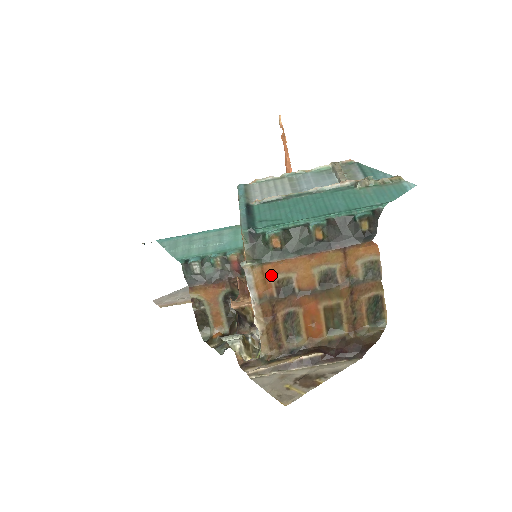
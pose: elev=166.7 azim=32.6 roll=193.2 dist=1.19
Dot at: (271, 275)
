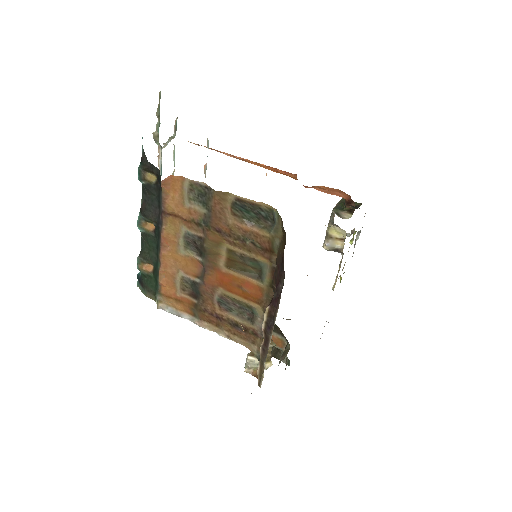
Dot at: (175, 291)
